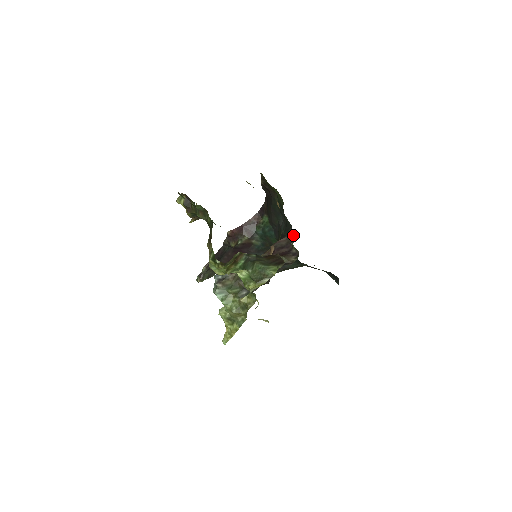
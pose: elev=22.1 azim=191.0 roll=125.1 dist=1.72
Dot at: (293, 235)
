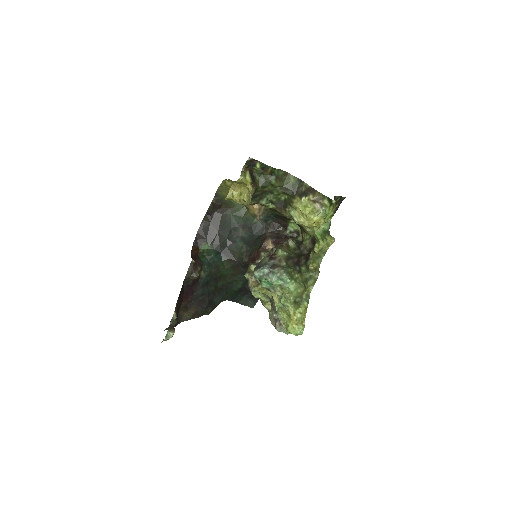
Dot at: (279, 225)
